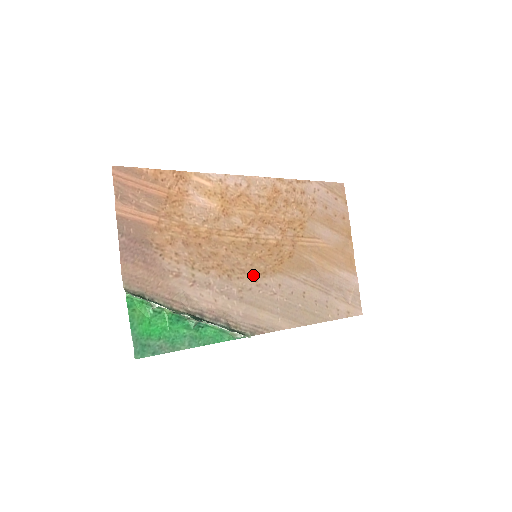
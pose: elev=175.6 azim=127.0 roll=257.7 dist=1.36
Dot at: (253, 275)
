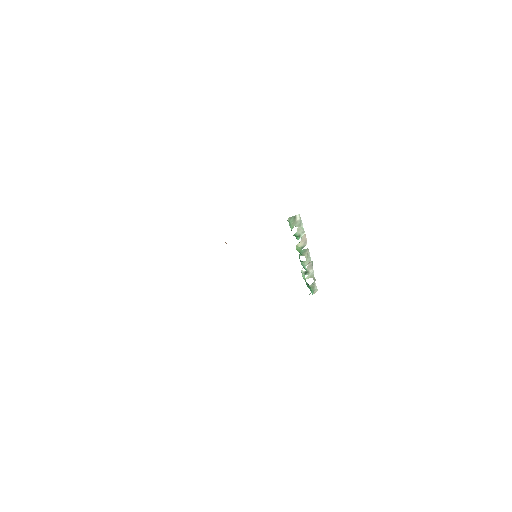
Dot at: occluded
